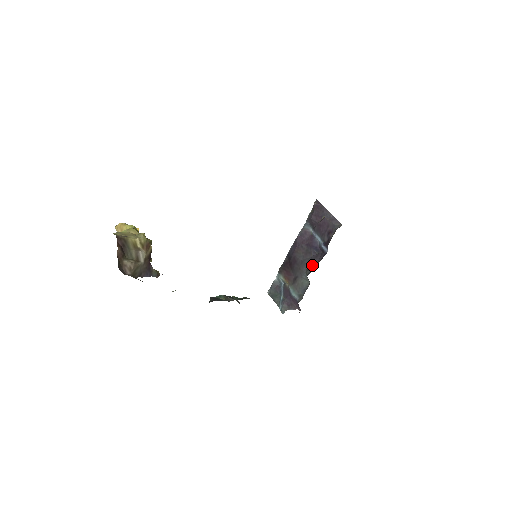
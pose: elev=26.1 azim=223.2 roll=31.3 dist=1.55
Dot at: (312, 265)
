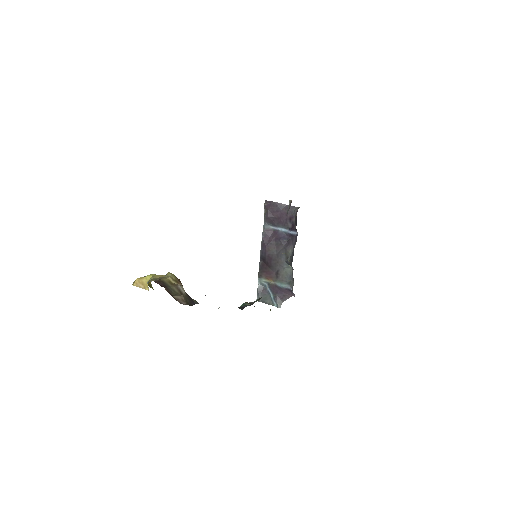
Dot at: (289, 251)
